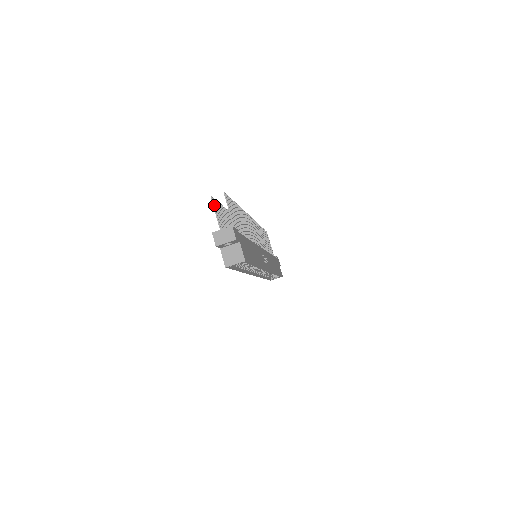
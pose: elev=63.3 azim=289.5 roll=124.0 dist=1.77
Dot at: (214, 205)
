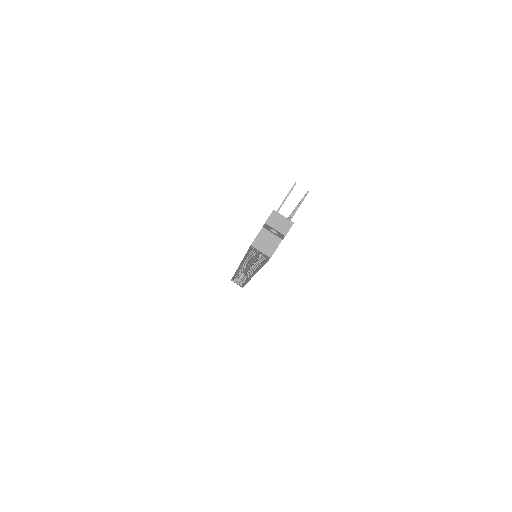
Dot at: occluded
